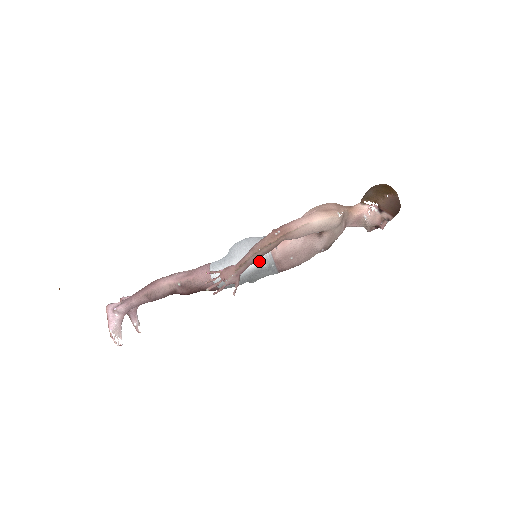
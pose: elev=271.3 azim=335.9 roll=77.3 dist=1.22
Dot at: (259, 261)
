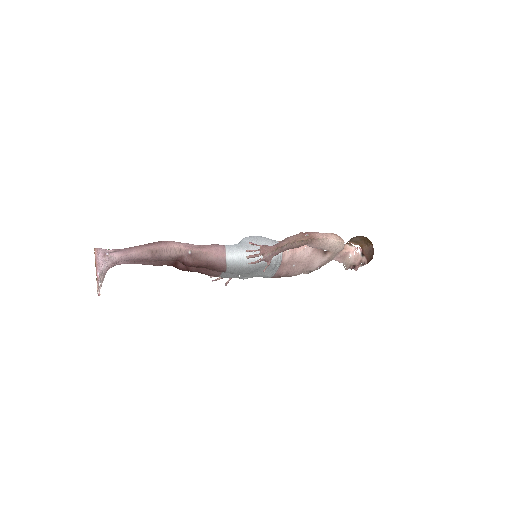
Dot at: occluded
